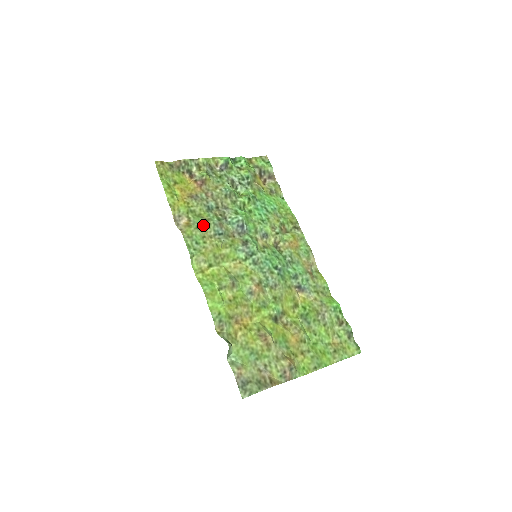
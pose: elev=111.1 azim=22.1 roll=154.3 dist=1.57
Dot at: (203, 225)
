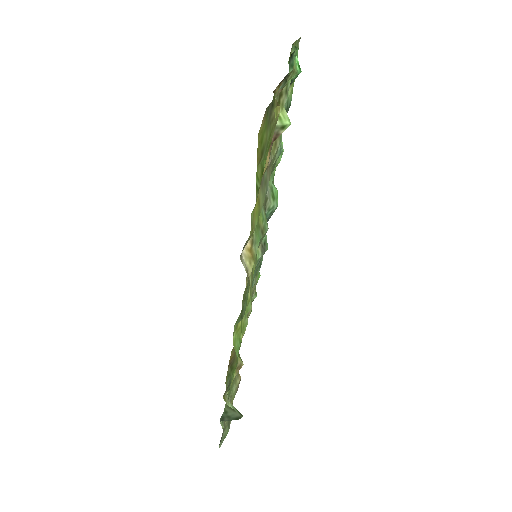
Dot at: (258, 244)
